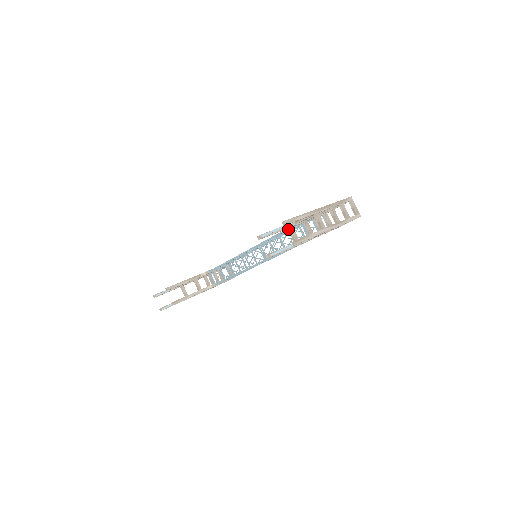
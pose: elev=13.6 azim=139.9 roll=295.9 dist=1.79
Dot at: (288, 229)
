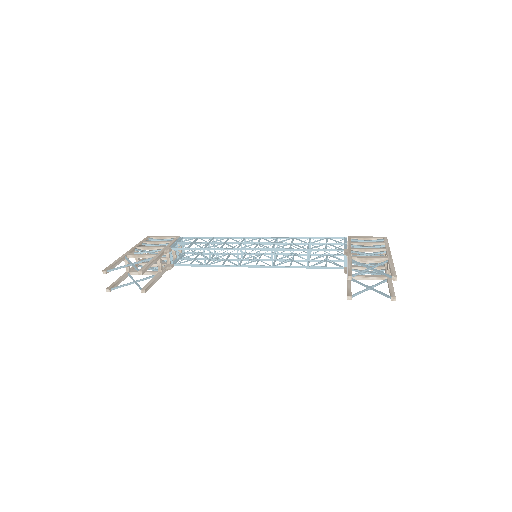
Dot at: (347, 261)
